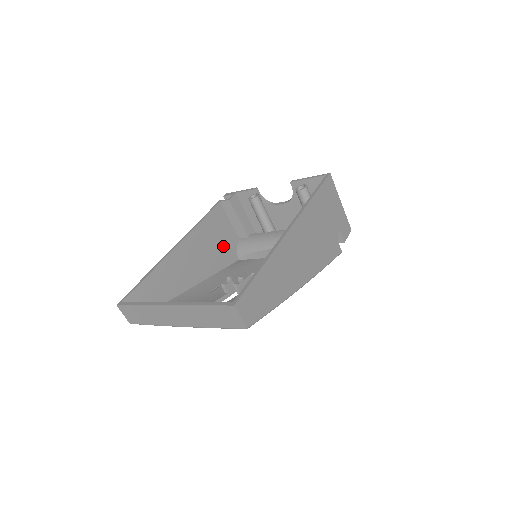
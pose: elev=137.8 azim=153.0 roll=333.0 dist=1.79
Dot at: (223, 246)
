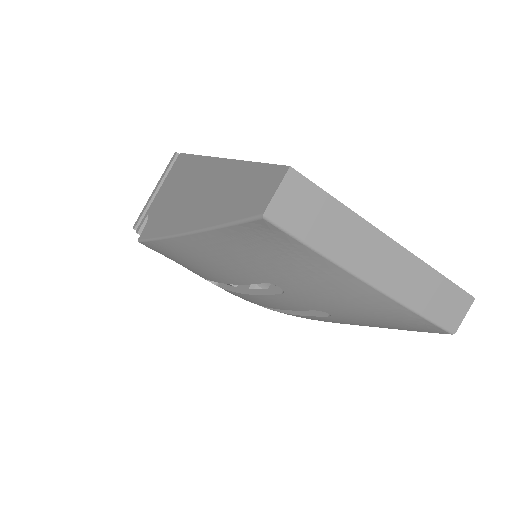
Dot at: occluded
